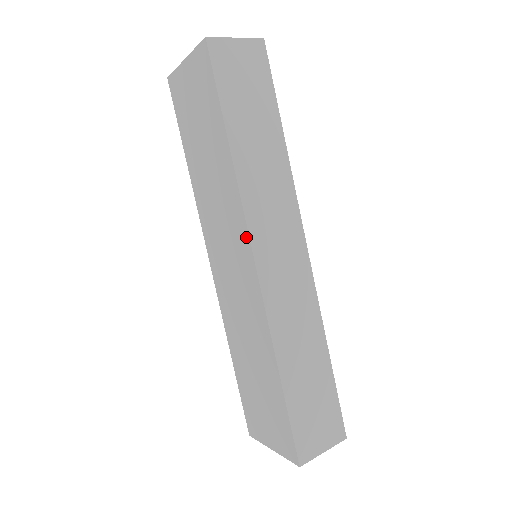
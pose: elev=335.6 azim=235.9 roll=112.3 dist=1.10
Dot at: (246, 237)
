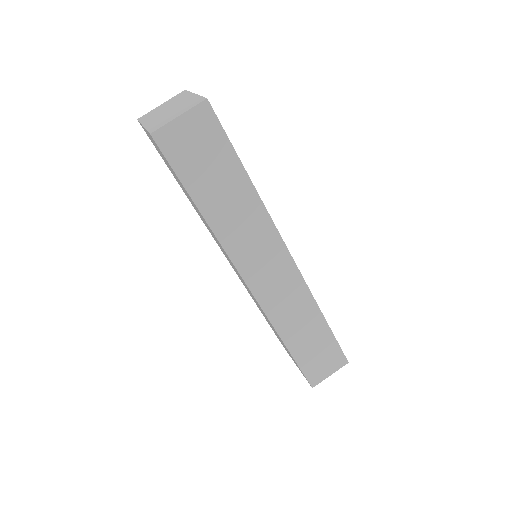
Dot at: (237, 271)
